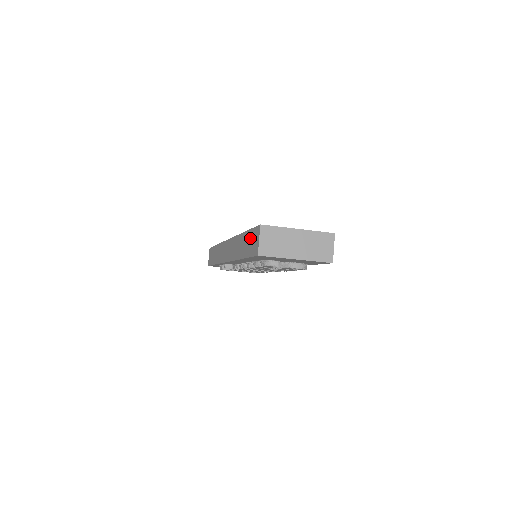
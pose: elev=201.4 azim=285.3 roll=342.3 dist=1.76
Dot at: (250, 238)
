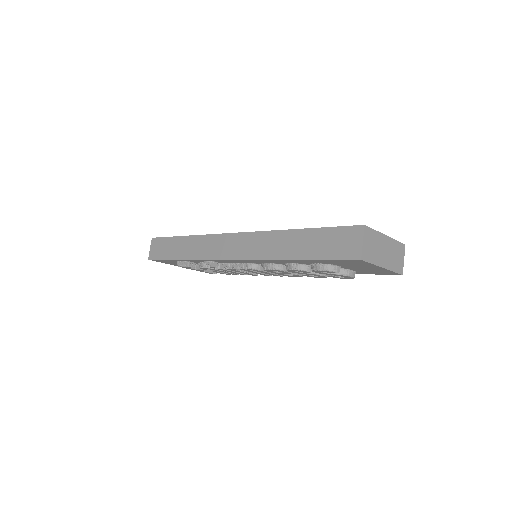
Dot at: (328, 238)
